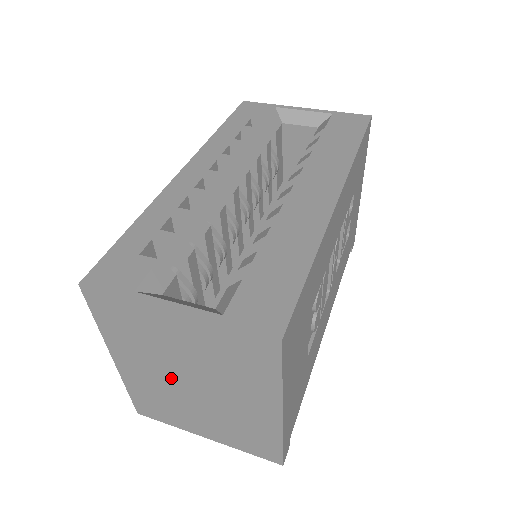
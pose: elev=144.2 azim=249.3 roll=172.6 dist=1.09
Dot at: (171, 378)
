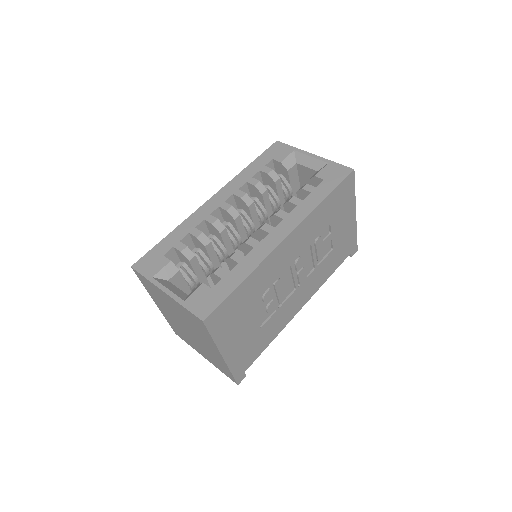
Dot at: (178, 322)
